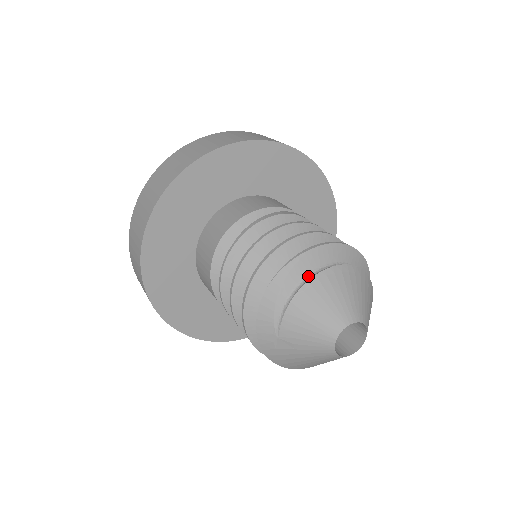
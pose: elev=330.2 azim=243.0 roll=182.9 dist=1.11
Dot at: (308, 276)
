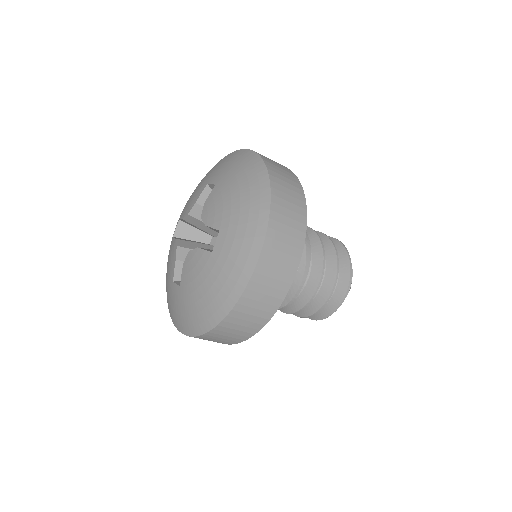
Dot at: occluded
